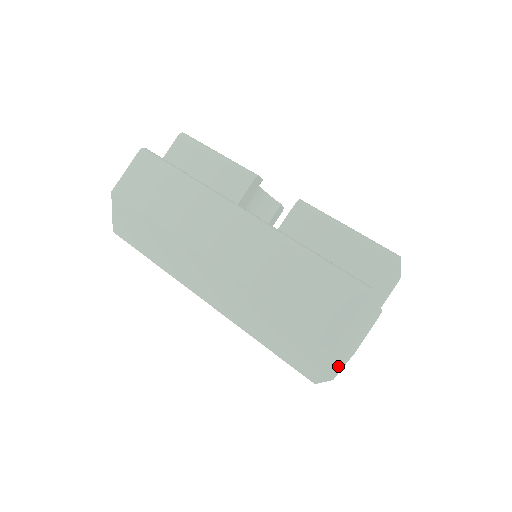
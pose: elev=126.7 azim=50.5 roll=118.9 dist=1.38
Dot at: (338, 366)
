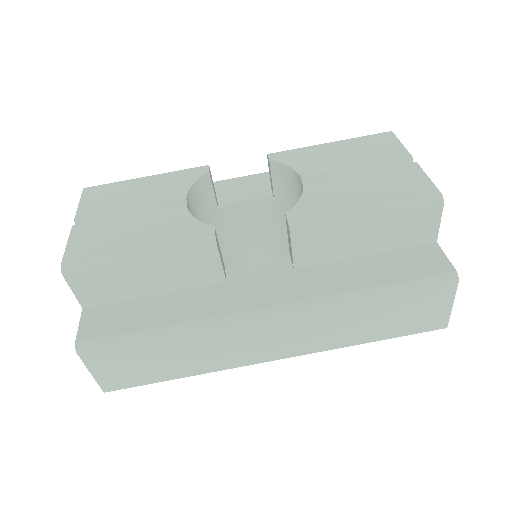
Dot at: occluded
